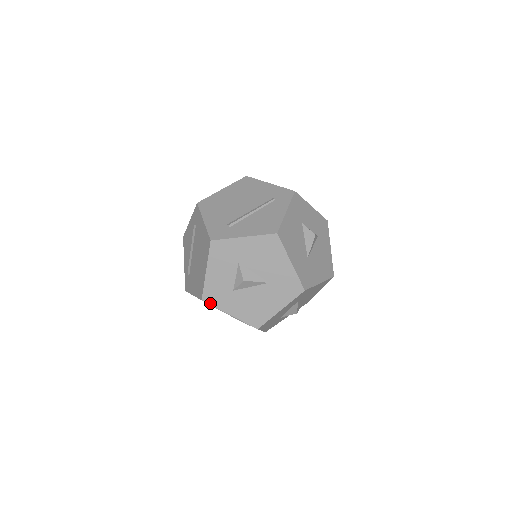
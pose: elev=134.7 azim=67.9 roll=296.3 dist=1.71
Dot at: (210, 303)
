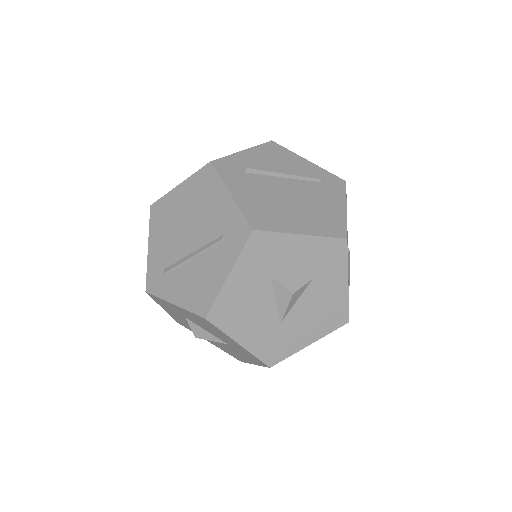
Dot at: (185, 327)
